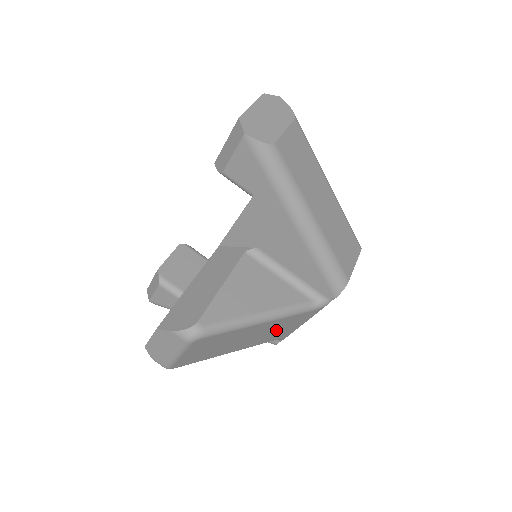
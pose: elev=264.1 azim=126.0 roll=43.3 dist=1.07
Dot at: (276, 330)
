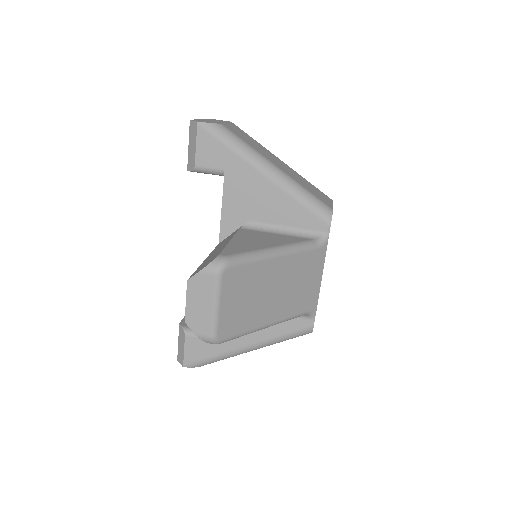
Dot at: (298, 283)
